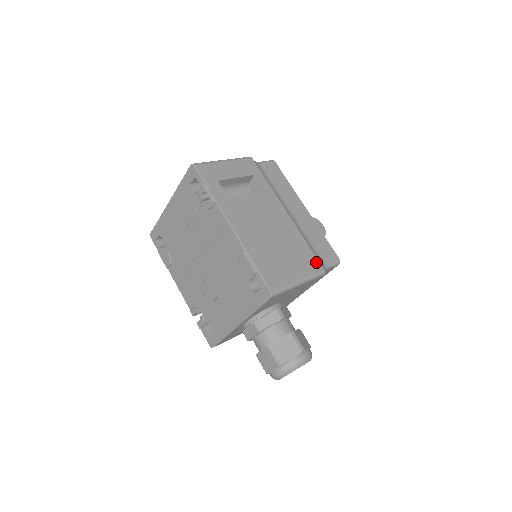
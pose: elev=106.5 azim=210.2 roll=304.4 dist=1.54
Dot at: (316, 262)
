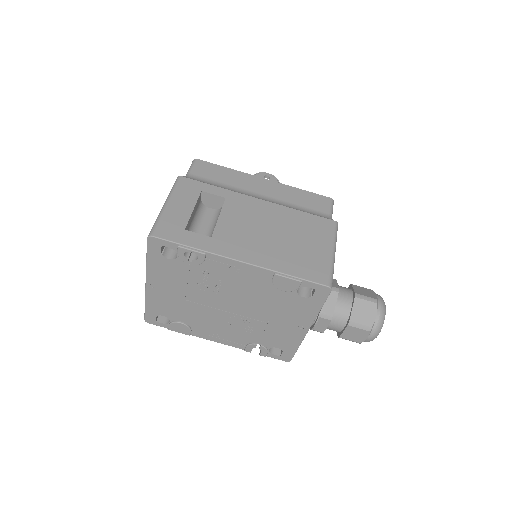
Dot at: (324, 221)
